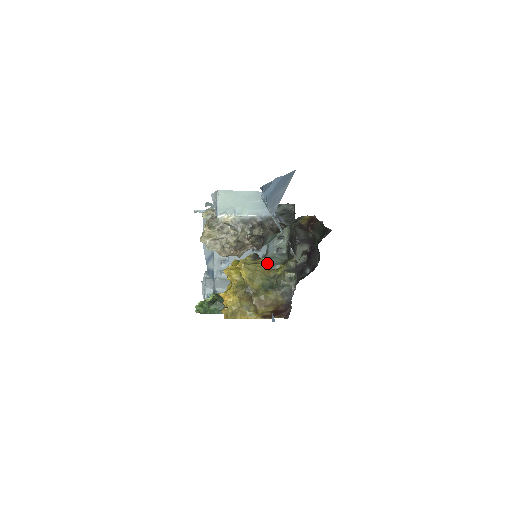
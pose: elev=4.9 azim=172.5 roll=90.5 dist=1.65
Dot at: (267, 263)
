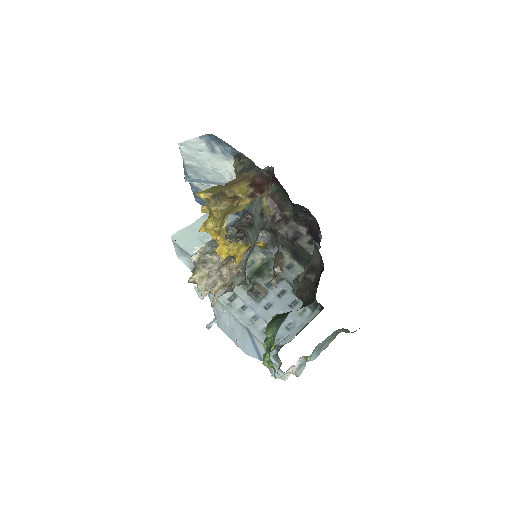
Dot at: occluded
